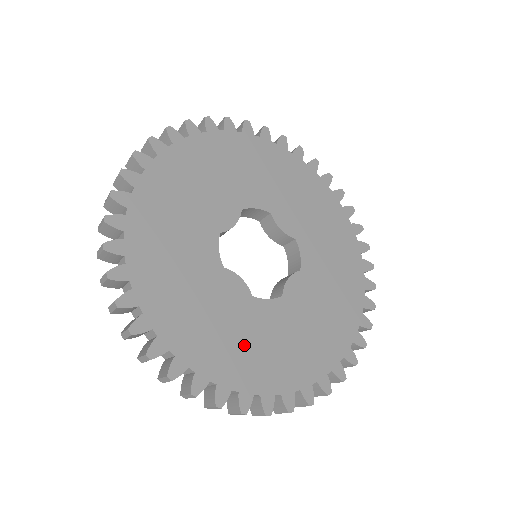
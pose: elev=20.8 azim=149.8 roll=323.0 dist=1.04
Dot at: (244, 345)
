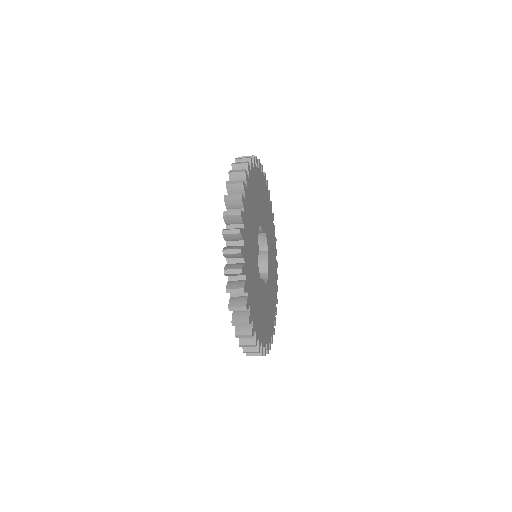
Dot at: (252, 270)
